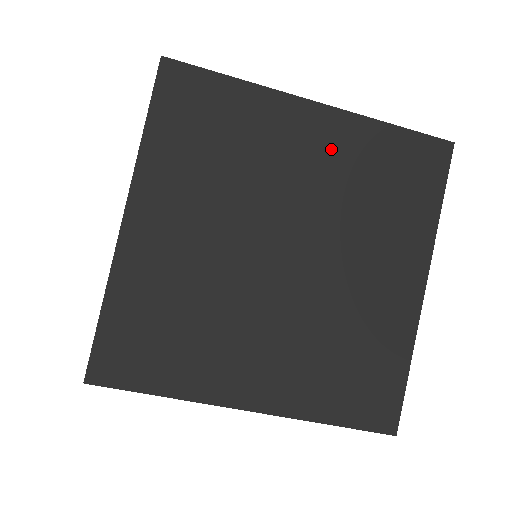
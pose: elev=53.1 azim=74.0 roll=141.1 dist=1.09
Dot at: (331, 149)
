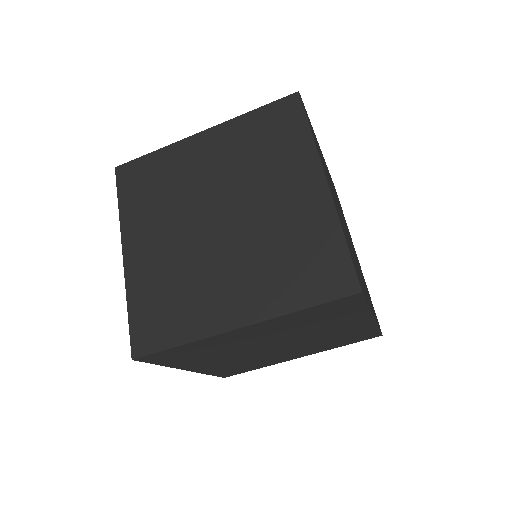
Dot at: (222, 148)
